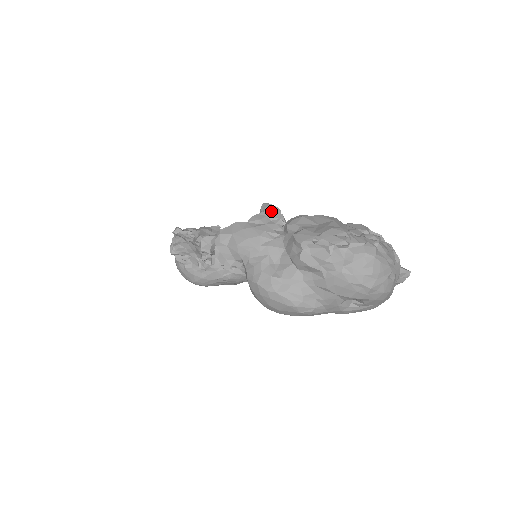
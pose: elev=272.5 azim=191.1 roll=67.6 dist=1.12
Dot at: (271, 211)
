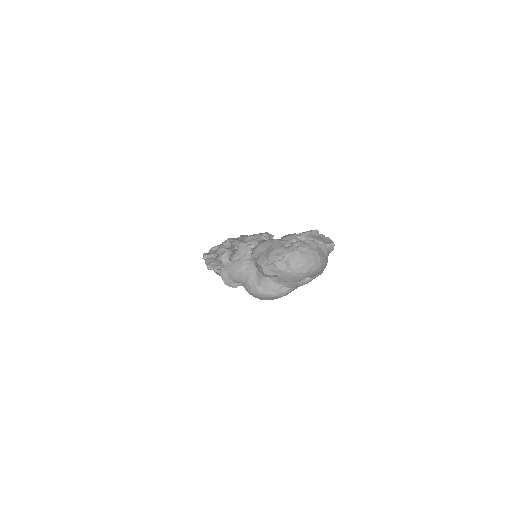
Dot at: (242, 248)
